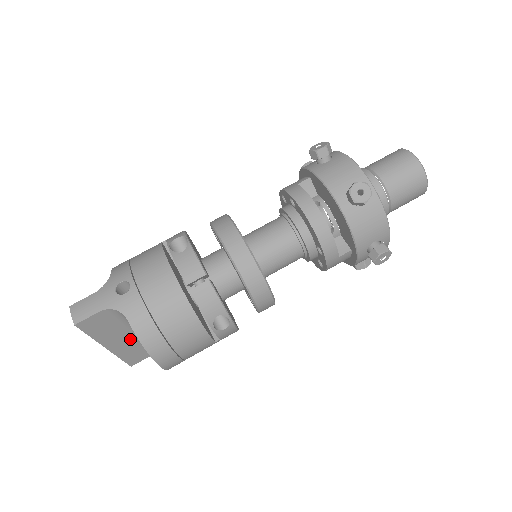
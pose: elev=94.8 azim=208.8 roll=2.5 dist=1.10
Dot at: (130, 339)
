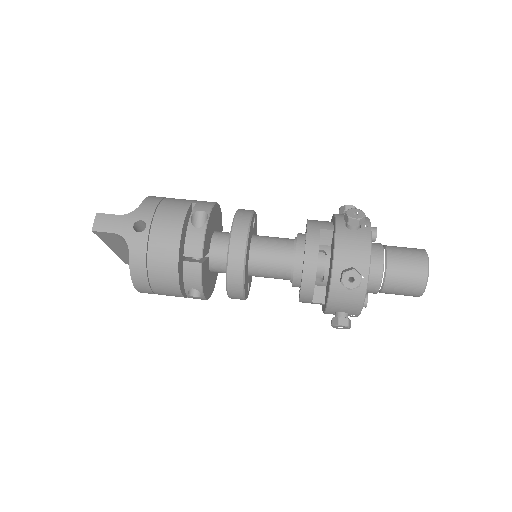
Dot at: occluded
